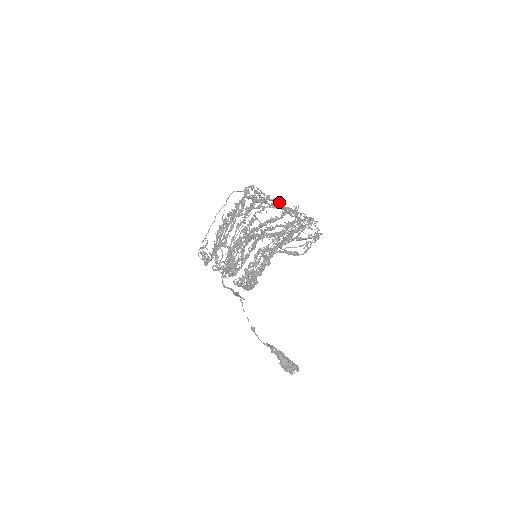
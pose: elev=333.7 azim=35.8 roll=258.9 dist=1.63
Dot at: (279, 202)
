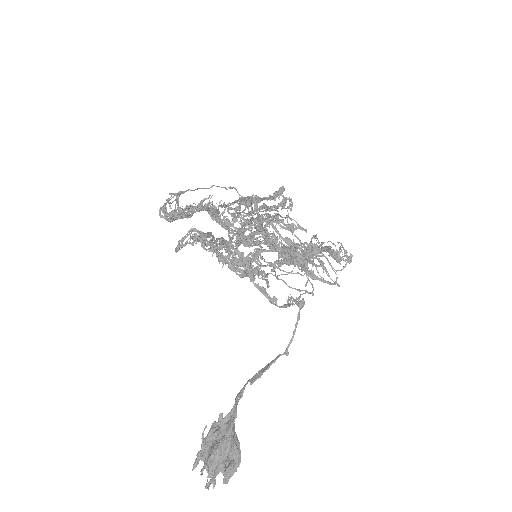
Dot at: (303, 228)
